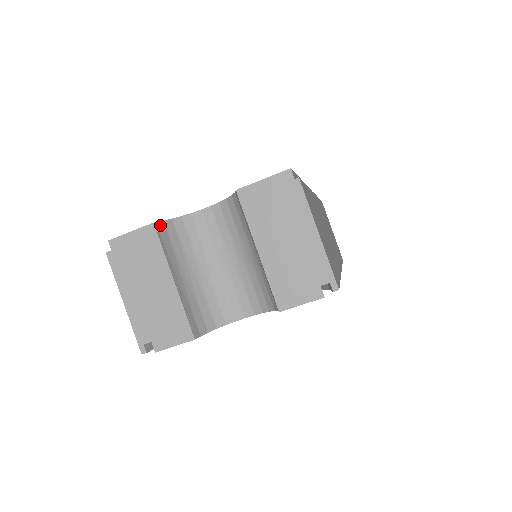
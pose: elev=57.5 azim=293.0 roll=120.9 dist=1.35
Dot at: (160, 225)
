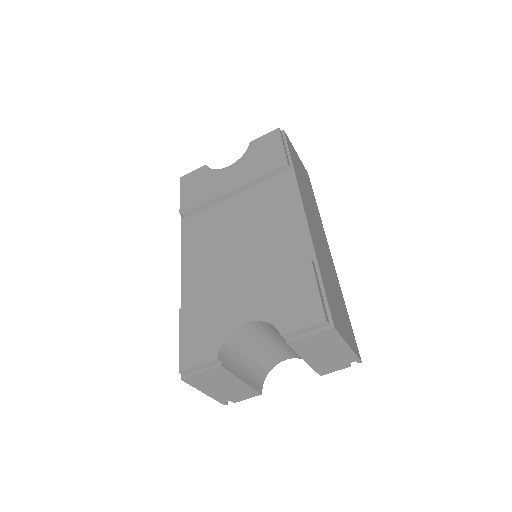
Dot at: (219, 357)
